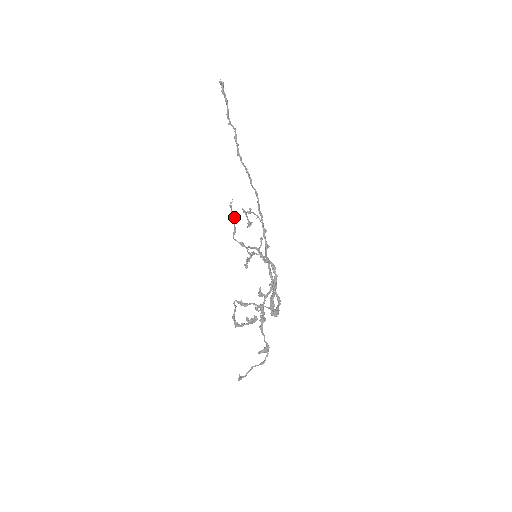
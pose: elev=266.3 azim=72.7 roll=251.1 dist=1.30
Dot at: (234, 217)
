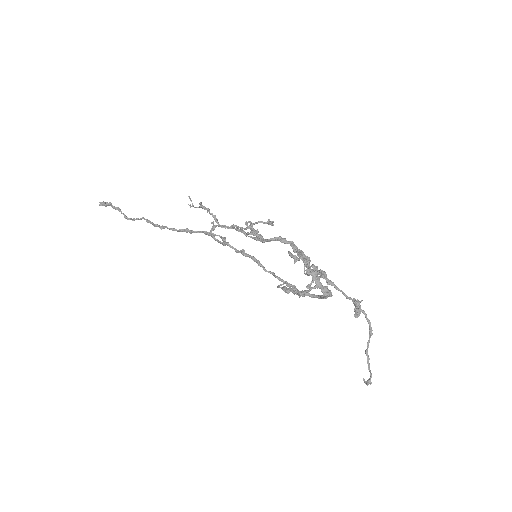
Dot at: (204, 208)
